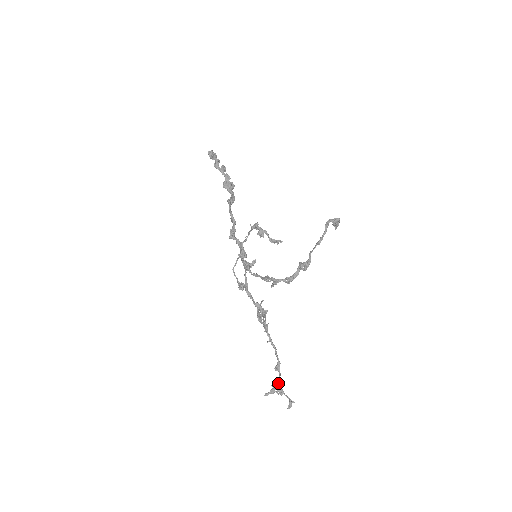
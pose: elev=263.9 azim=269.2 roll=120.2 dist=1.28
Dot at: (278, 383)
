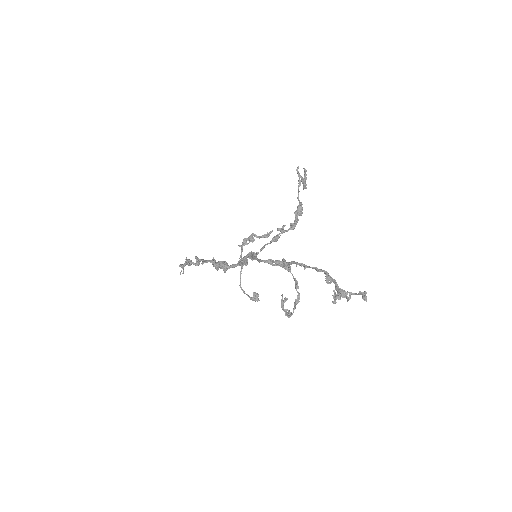
Dot at: (338, 287)
